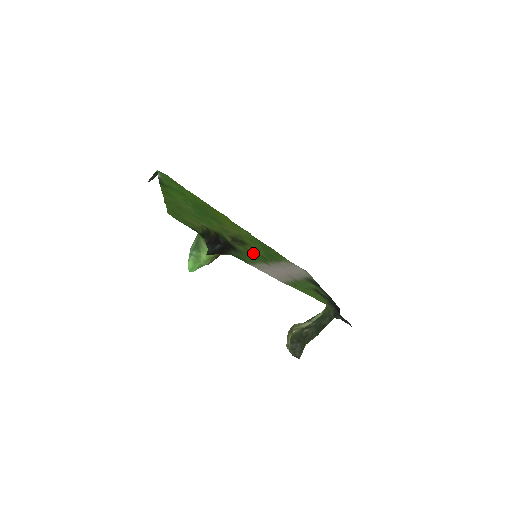
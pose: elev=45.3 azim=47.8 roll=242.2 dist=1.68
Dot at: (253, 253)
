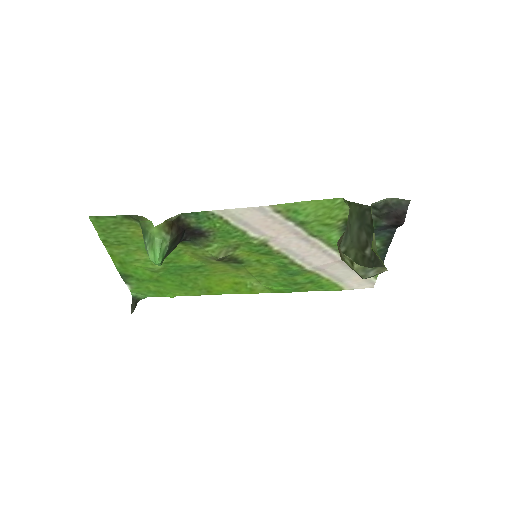
Dot at: (243, 247)
